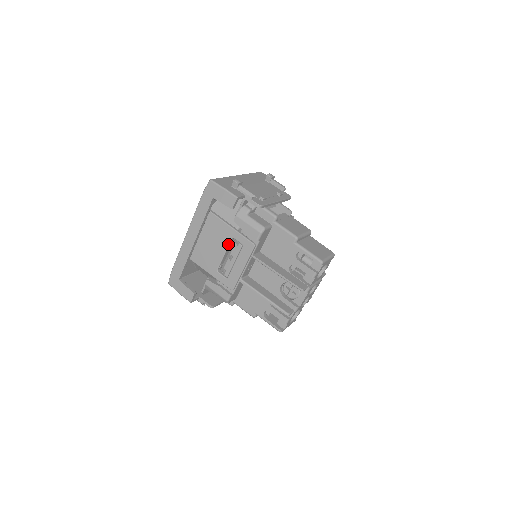
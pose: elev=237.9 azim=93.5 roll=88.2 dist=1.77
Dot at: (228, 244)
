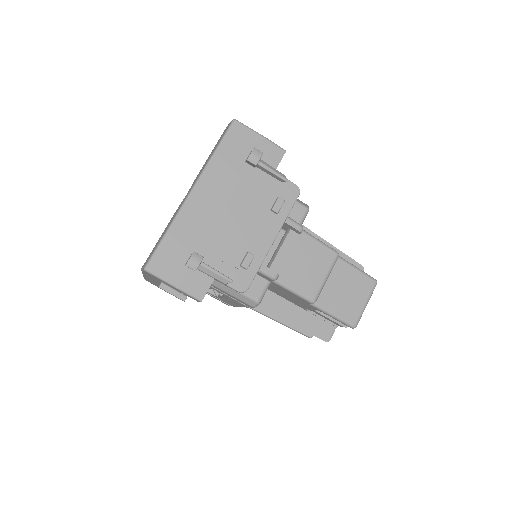
Dot at: occluded
